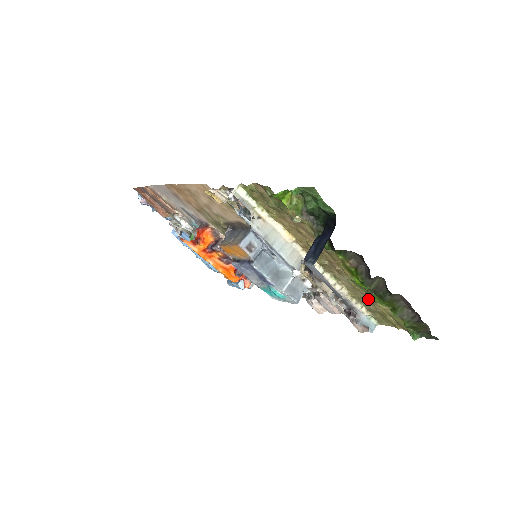
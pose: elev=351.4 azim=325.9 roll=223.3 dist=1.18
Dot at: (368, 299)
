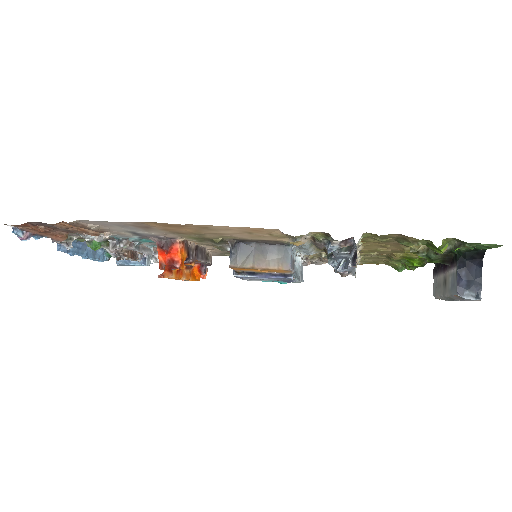
Dot at: (377, 259)
